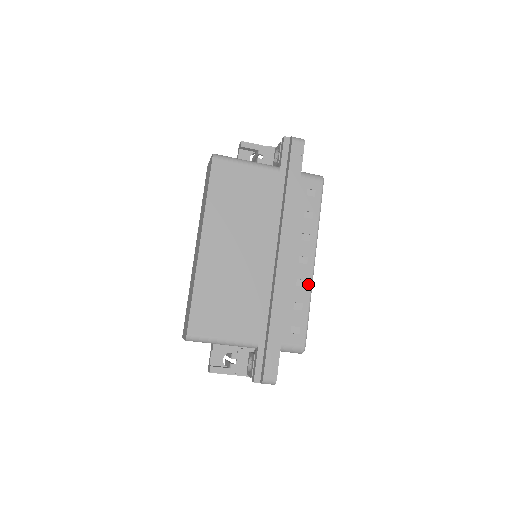
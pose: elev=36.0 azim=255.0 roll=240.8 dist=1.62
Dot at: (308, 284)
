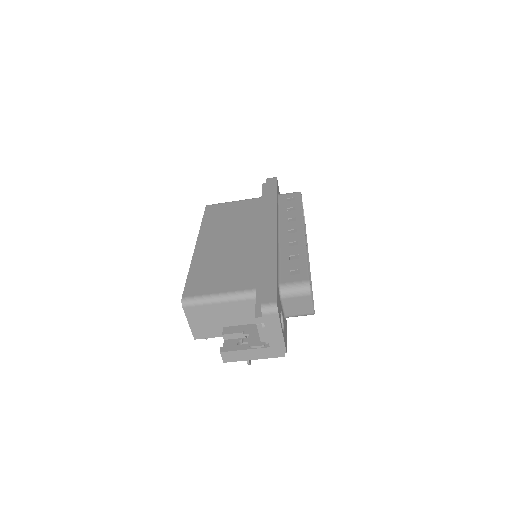
Dot at: (301, 243)
